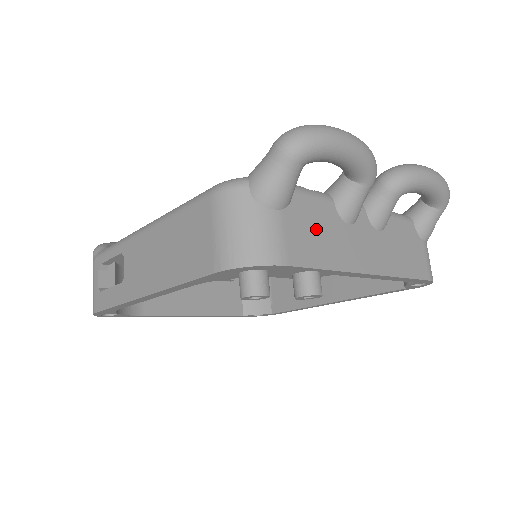
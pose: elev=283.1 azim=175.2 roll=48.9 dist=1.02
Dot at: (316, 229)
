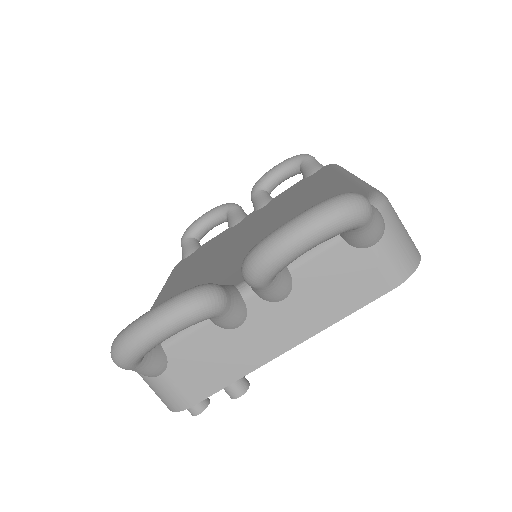
Dot at: (204, 361)
